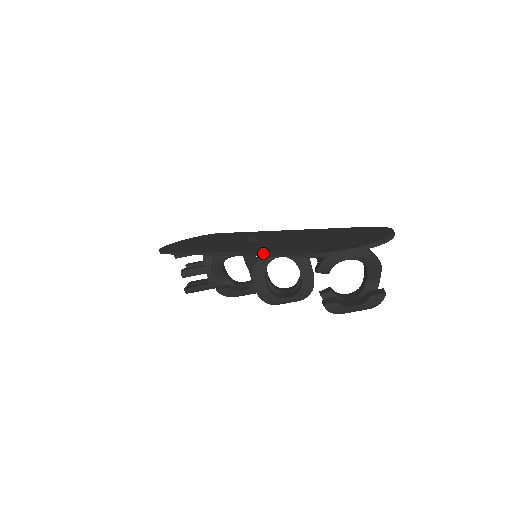
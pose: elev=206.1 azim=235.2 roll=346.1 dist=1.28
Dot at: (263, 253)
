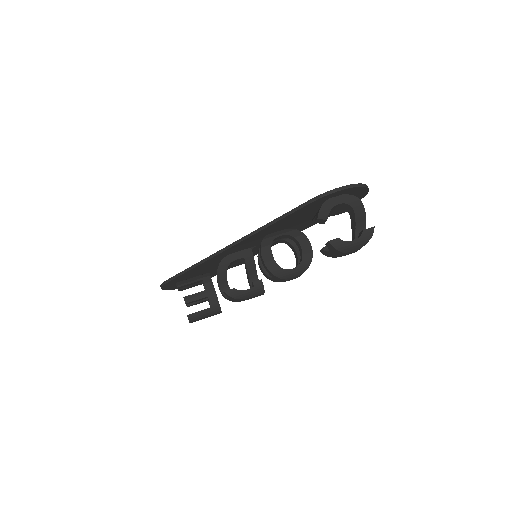
Dot at: (270, 222)
